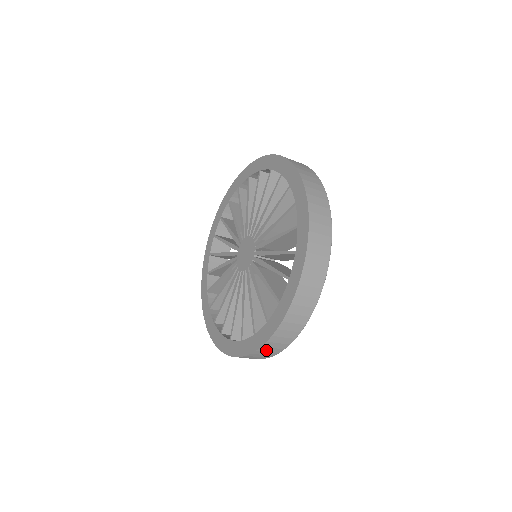
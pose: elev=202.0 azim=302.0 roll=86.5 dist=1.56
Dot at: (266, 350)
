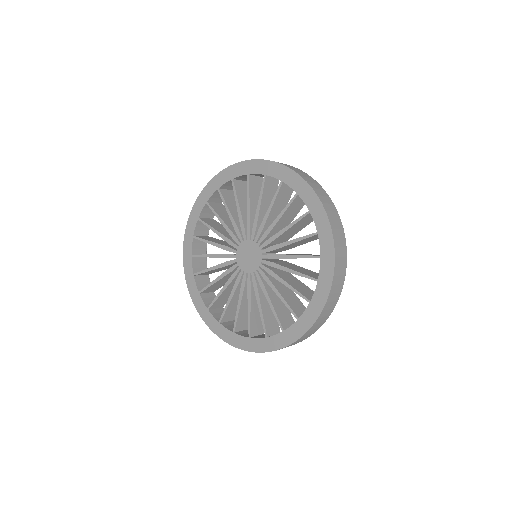
Dot at: occluded
